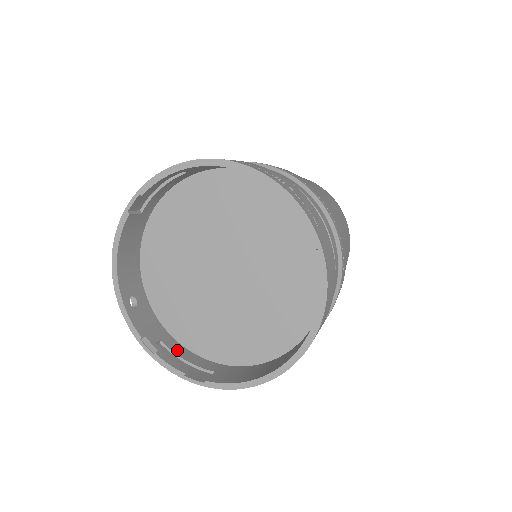
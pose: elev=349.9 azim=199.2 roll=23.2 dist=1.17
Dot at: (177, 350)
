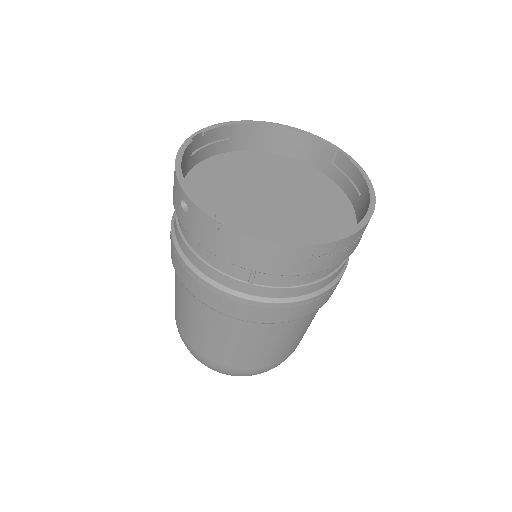
Dot at: occluded
